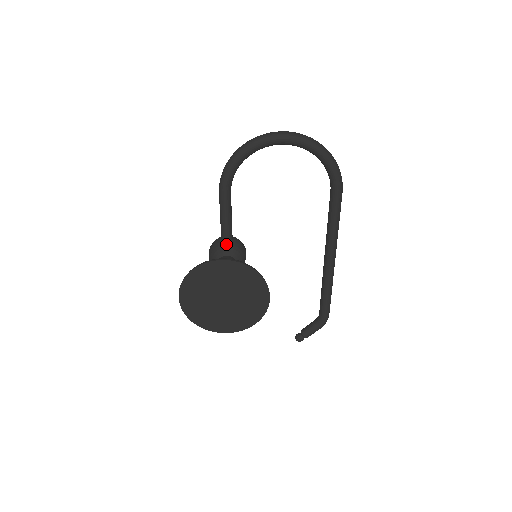
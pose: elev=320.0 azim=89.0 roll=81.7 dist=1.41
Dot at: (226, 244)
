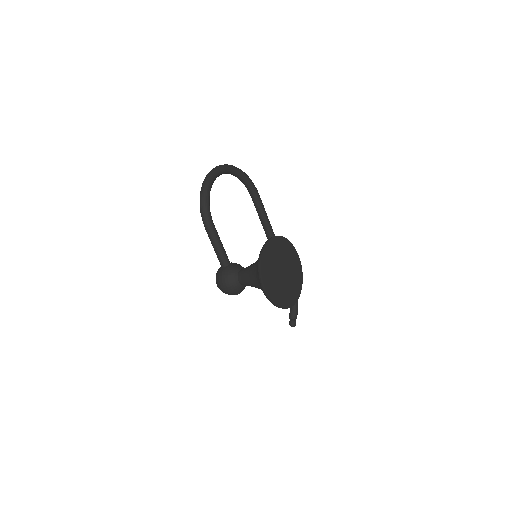
Dot at: (232, 265)
